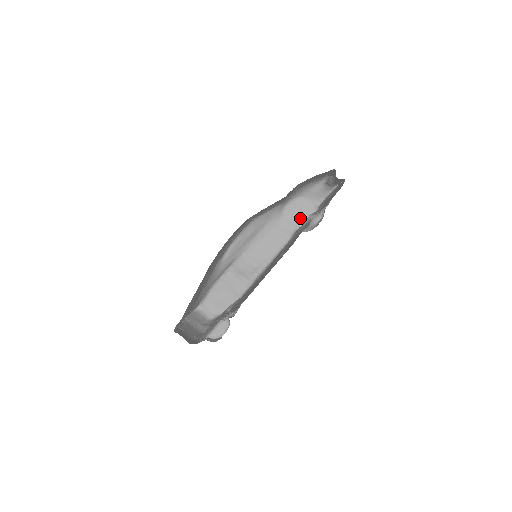
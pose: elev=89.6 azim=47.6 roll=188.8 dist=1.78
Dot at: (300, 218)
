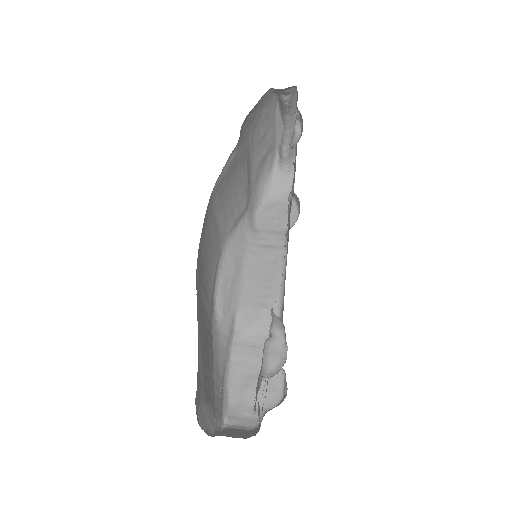
Dot at: (281, 222)
